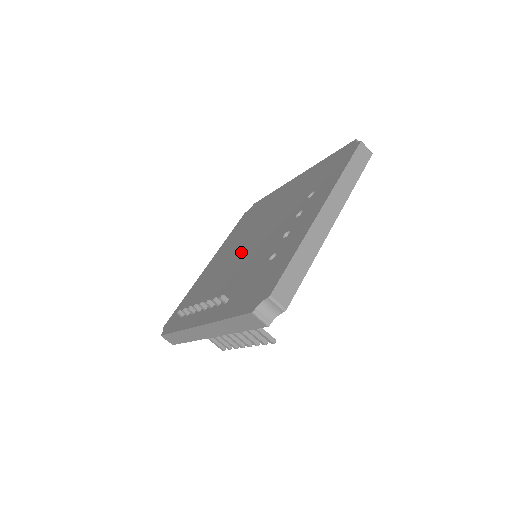
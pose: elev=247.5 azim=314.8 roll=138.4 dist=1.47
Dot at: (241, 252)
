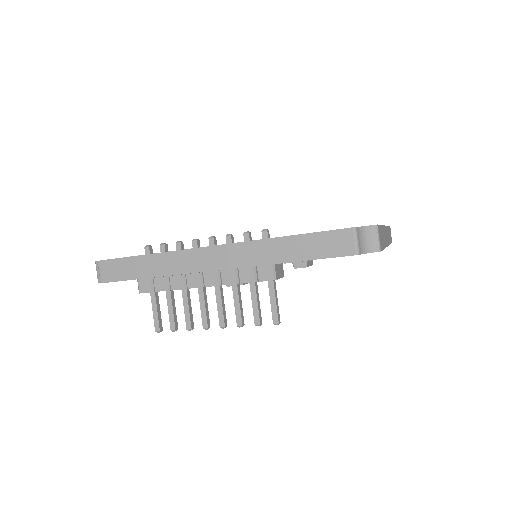
Dot at: occluded
